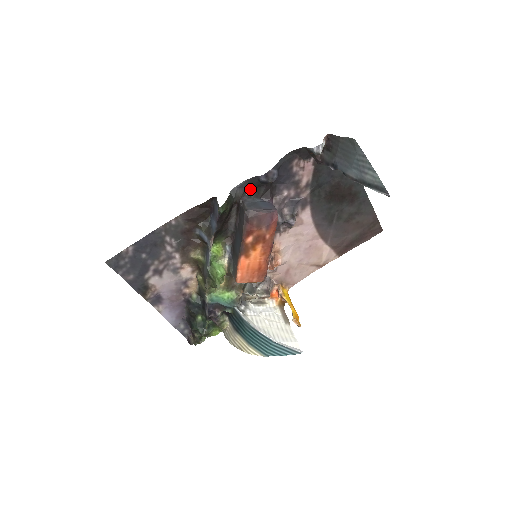
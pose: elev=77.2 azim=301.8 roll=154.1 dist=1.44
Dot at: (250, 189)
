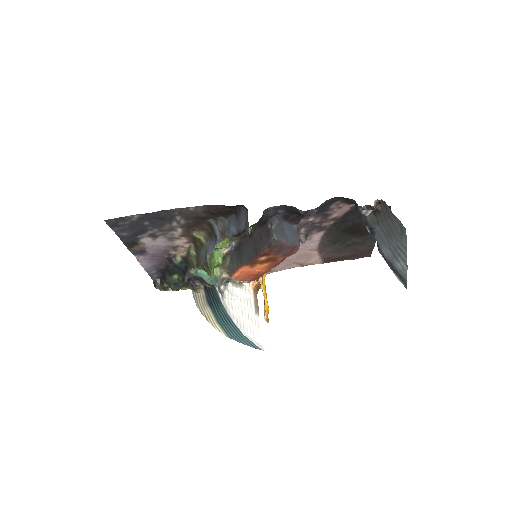
Dot at: (283, 212)
